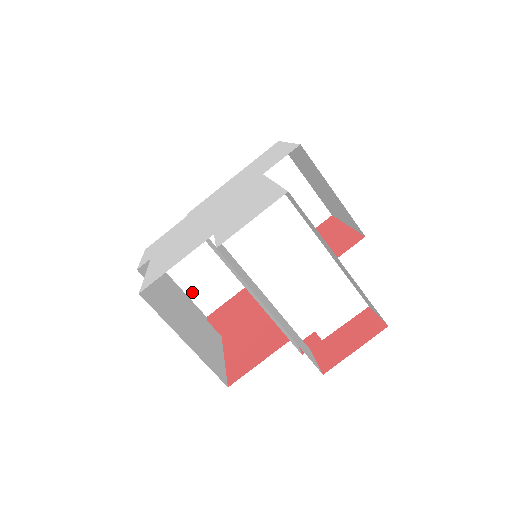
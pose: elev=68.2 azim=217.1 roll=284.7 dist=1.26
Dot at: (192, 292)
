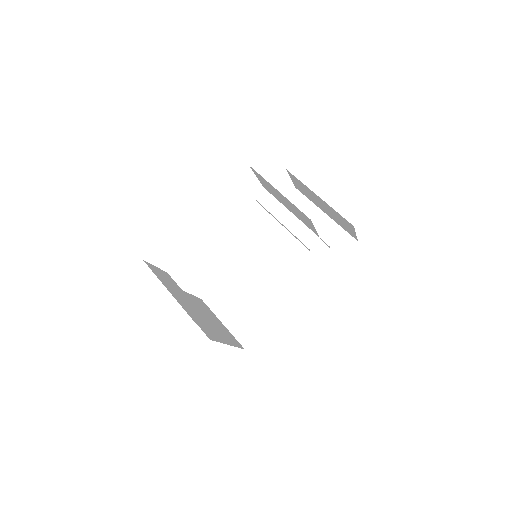
Dot at: (181, 304)
